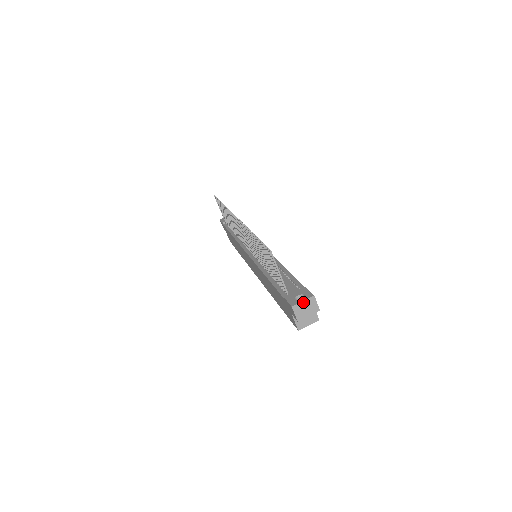
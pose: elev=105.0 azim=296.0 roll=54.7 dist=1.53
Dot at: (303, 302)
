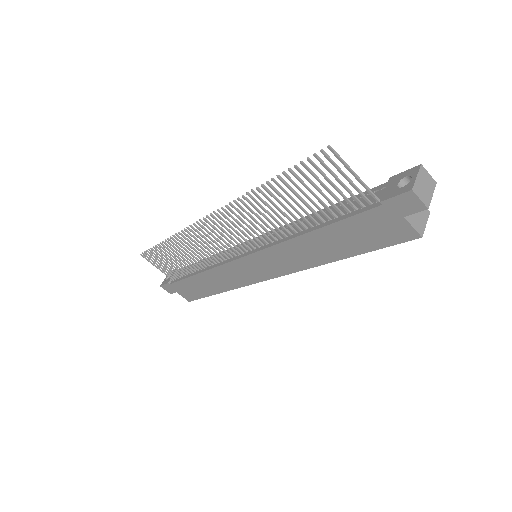
Dot at: (417, 178)
